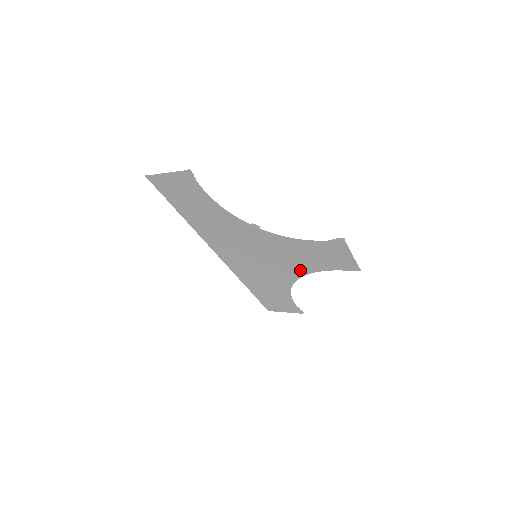
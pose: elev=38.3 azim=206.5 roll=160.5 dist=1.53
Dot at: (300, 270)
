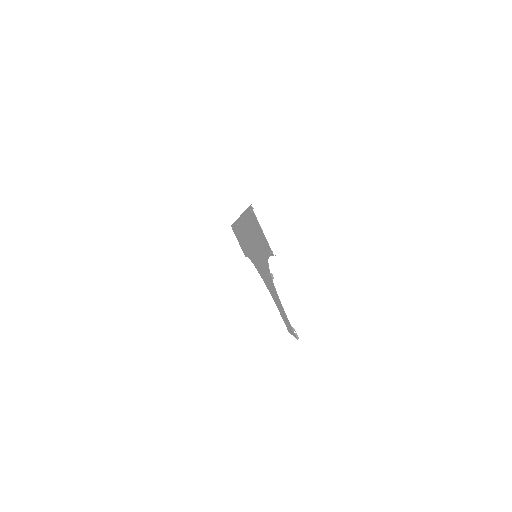
Dot at: (267, 285)
